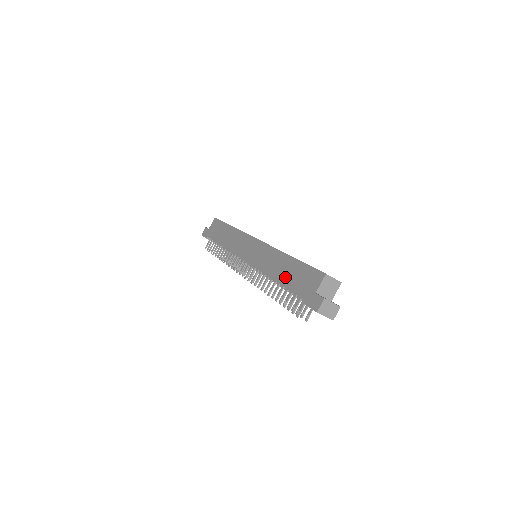
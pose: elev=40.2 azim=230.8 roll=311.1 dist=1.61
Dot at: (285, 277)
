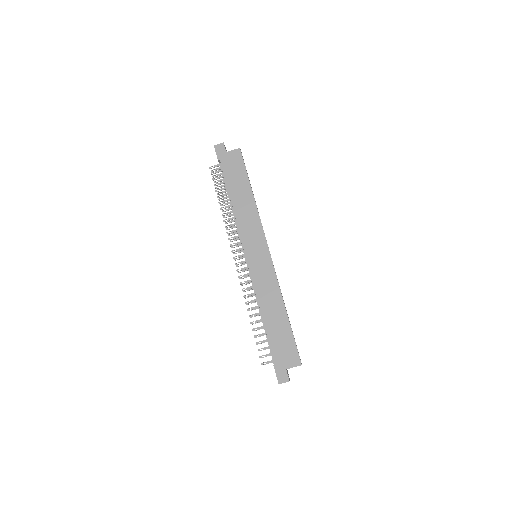
Dot at: (273, 326)
